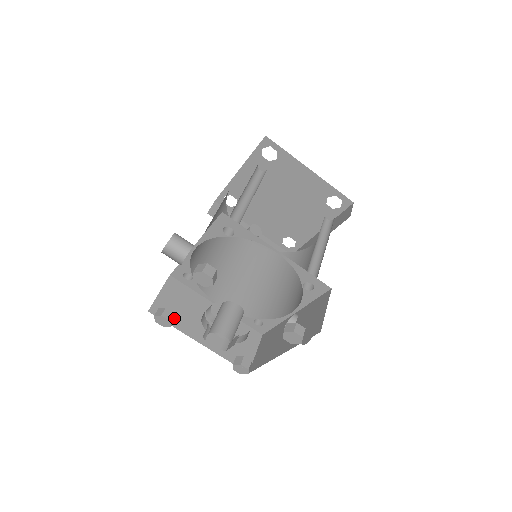
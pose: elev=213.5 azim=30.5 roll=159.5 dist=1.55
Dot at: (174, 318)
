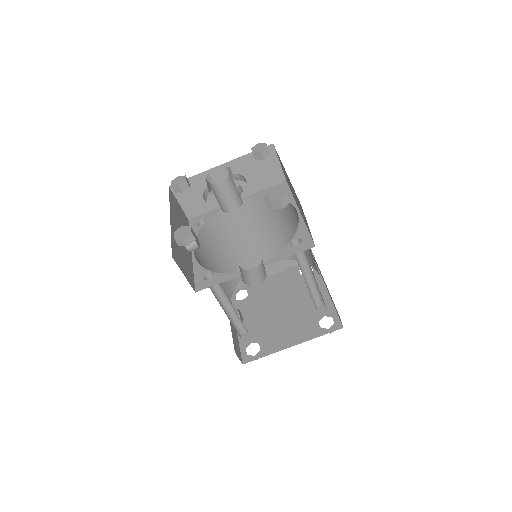
Dot at: (184, 190)
